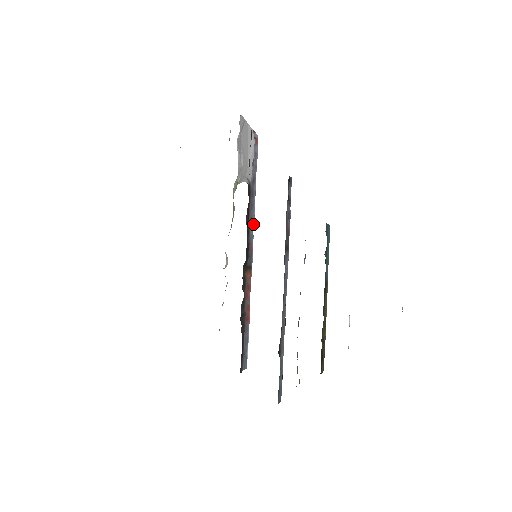
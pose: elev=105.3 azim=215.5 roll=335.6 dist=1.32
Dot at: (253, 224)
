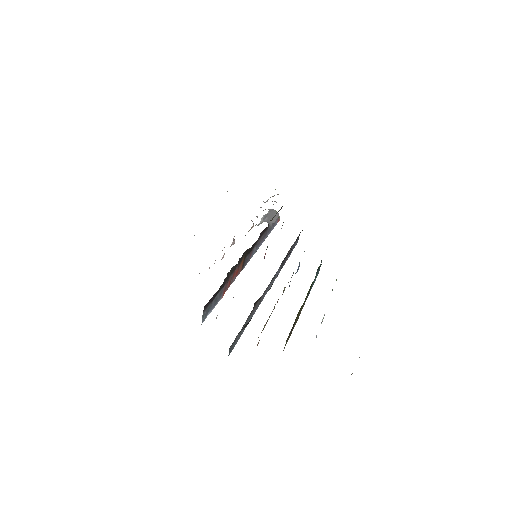
Dot at: (256, 250)
